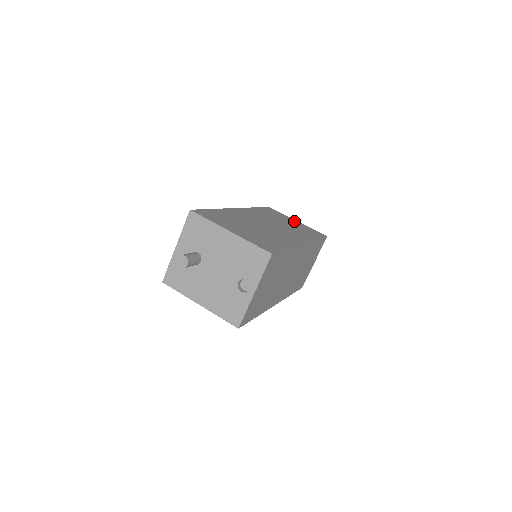
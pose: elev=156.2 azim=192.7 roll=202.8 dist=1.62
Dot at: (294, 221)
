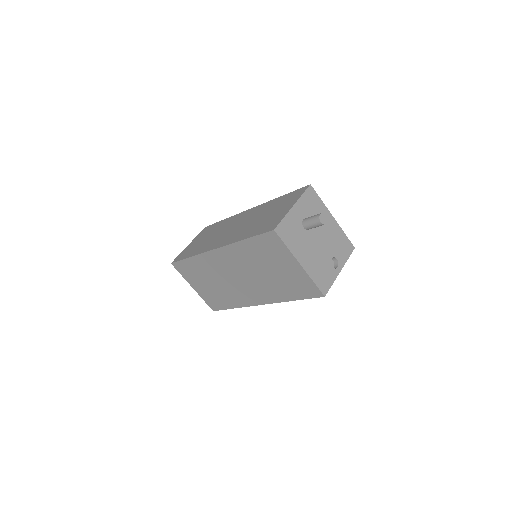
Dot at: occluded
